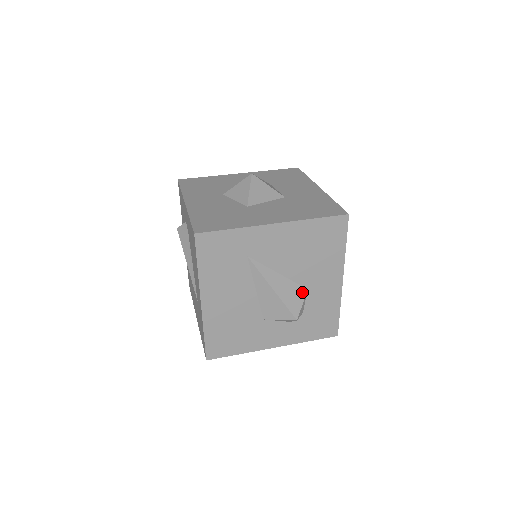
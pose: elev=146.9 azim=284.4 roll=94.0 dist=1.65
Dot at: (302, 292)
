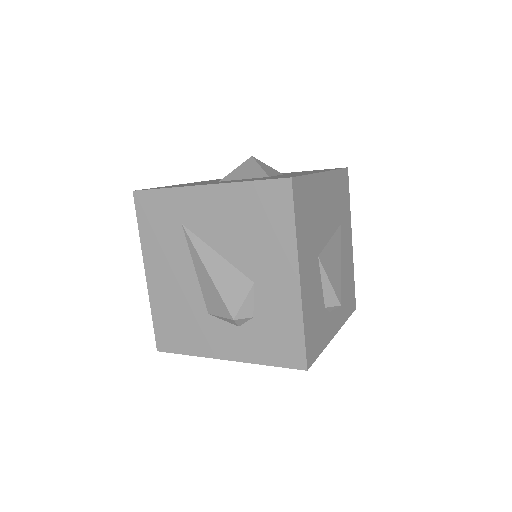
Dot at: (246, 284)
